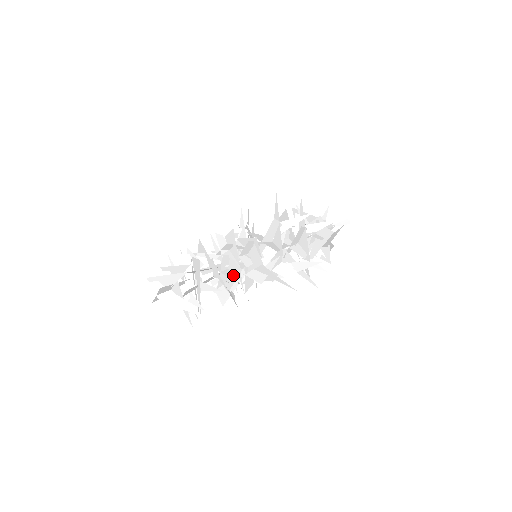
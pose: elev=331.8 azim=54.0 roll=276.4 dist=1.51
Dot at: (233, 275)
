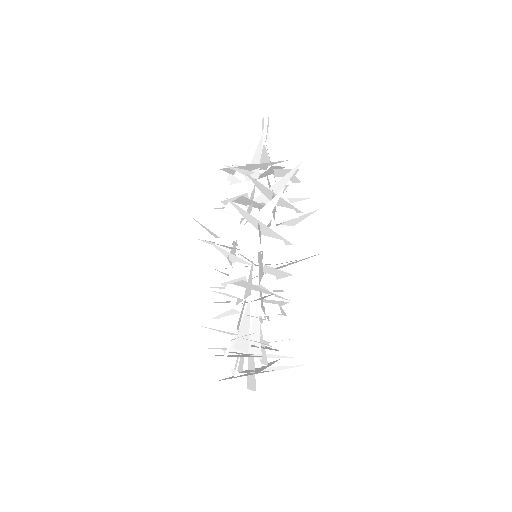
Dot at: (276, 305)
